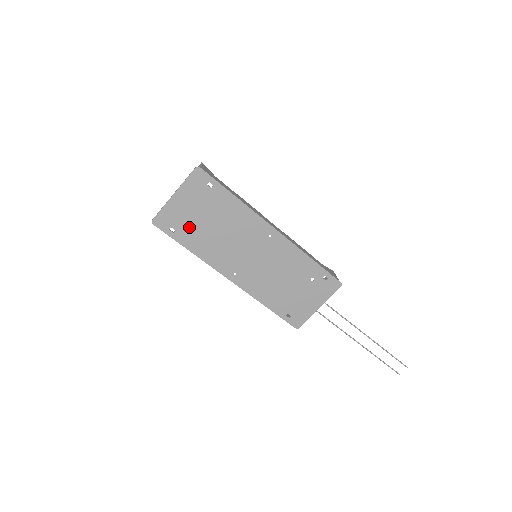
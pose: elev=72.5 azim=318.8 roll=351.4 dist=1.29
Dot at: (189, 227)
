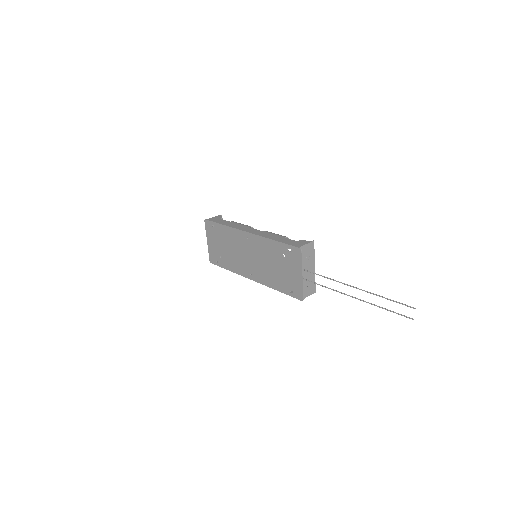
Dot at: (221, 256)
